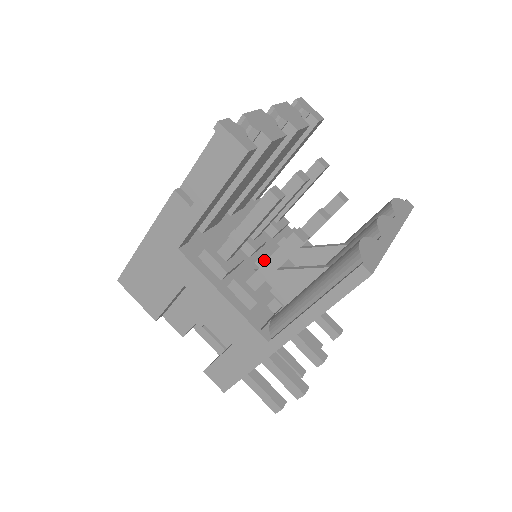
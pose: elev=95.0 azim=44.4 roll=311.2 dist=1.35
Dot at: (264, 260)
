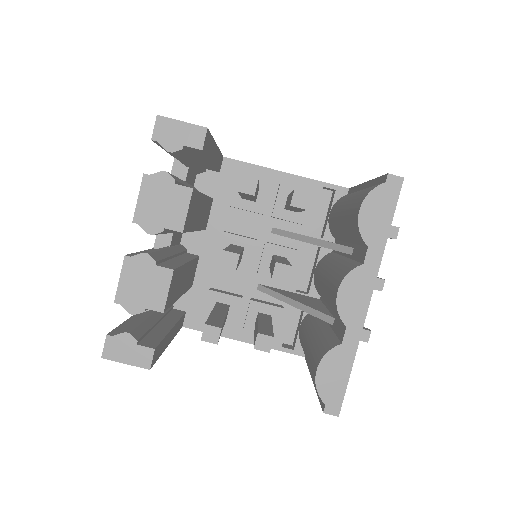
Dot at: occluded
